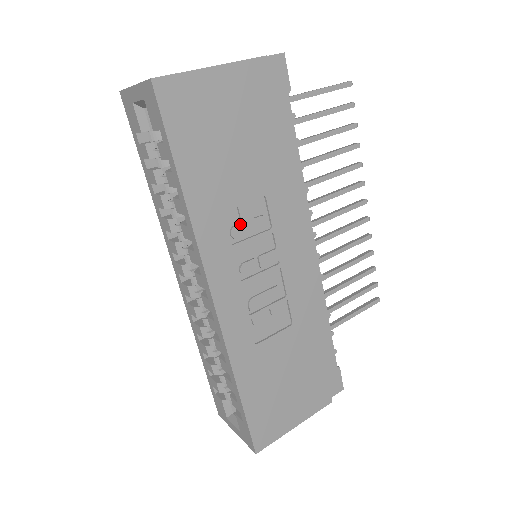
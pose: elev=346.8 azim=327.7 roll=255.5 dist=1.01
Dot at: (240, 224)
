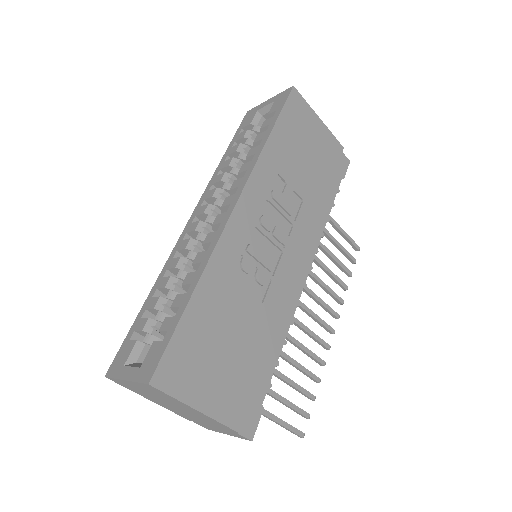
Dot at: (281, 193)
